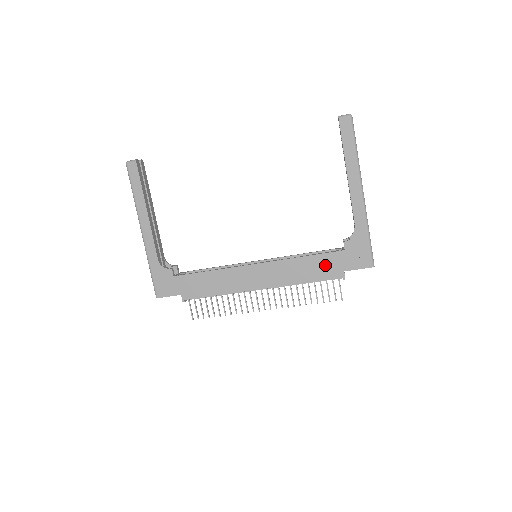
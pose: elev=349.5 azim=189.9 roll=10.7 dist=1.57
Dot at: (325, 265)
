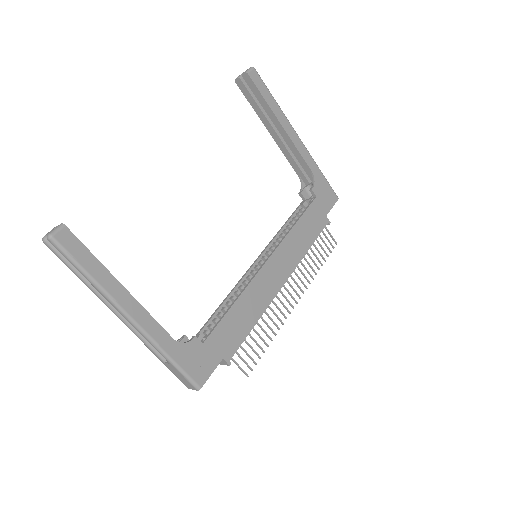
Dot at: (313, 220)
